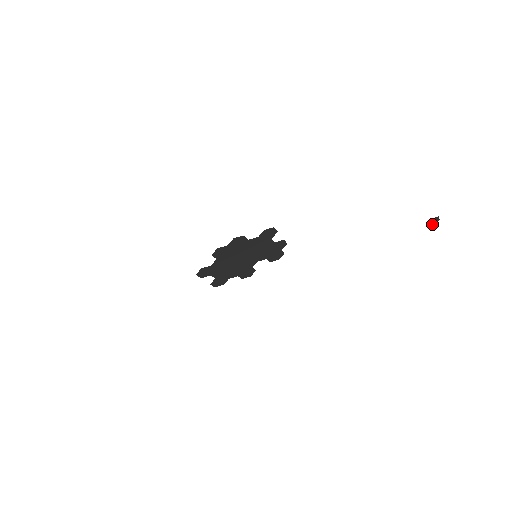
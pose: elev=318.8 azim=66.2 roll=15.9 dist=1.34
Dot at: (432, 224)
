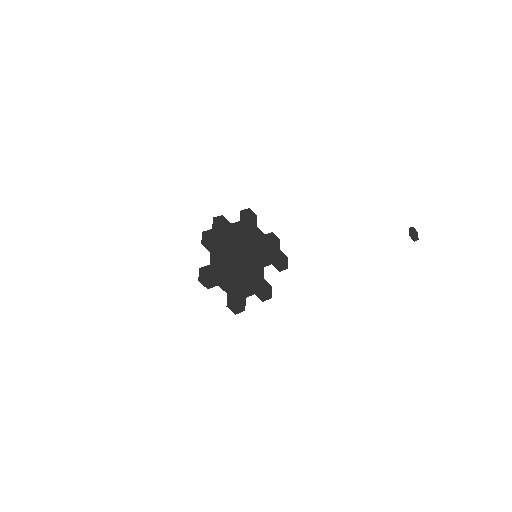
Dot at: (416, 238)
